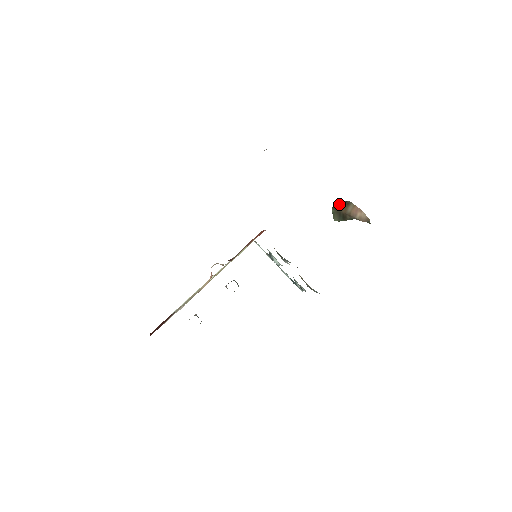
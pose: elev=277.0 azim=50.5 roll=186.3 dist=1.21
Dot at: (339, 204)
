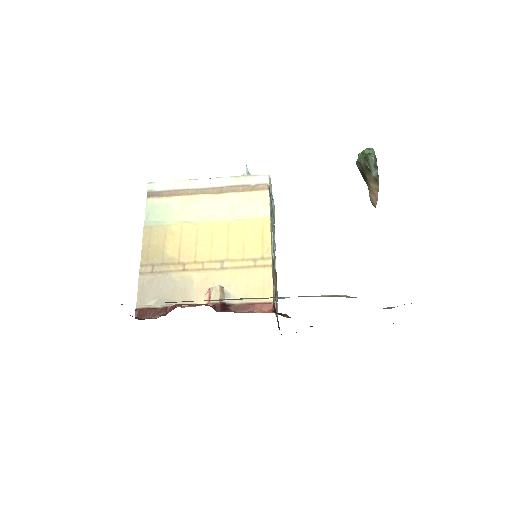
Dot at: (372, 167)
